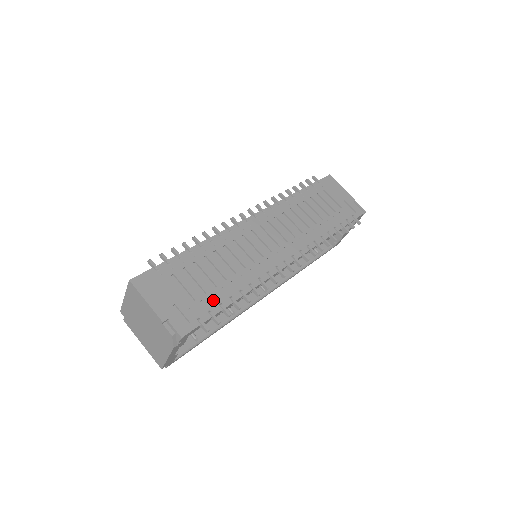
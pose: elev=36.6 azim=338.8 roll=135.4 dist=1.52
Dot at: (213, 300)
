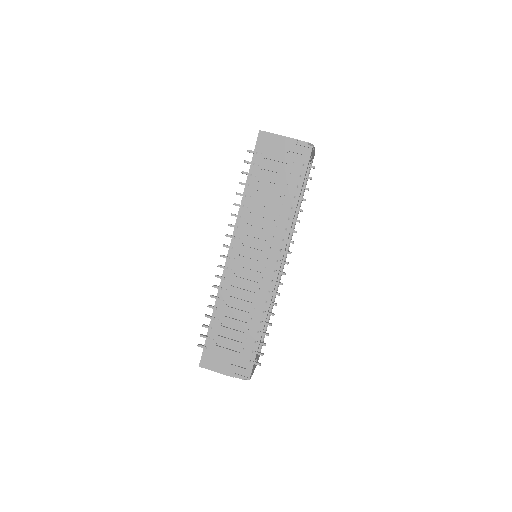
Dot at: (250, 342)
